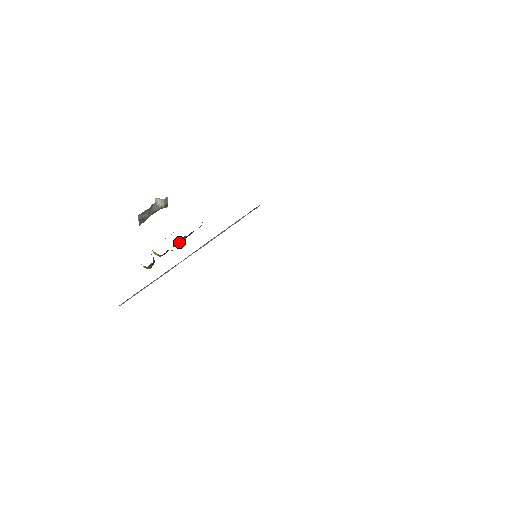
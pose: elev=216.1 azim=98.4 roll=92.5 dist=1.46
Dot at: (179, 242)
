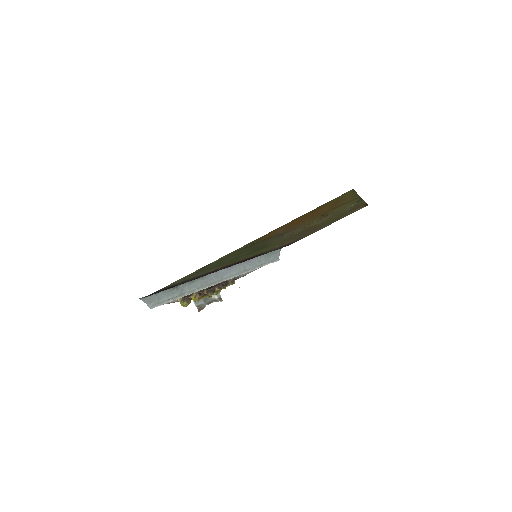
Dot at: (213, 291)
